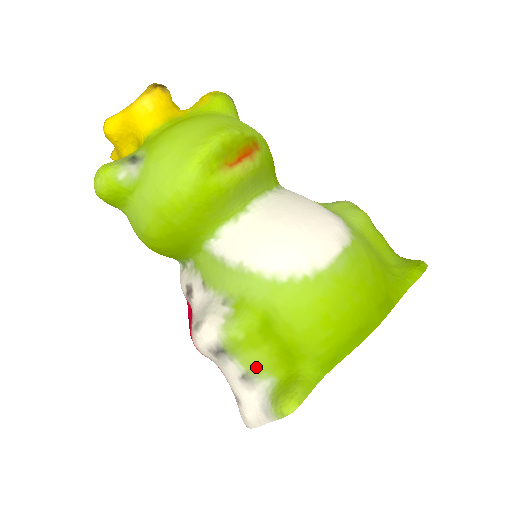
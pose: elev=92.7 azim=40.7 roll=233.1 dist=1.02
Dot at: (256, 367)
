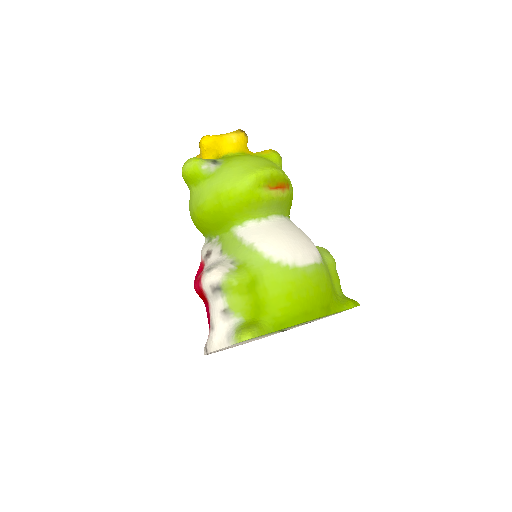
Dot at: (235, 307)
